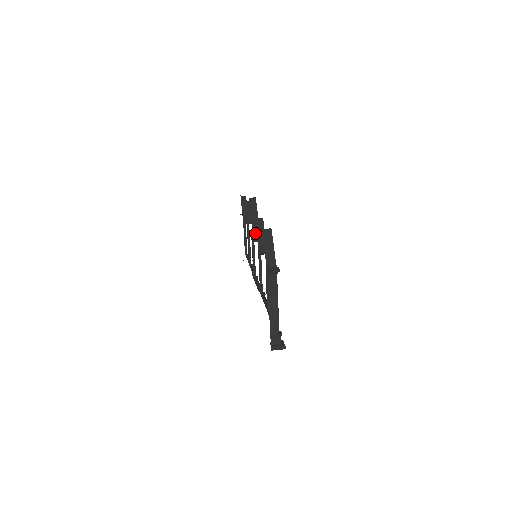
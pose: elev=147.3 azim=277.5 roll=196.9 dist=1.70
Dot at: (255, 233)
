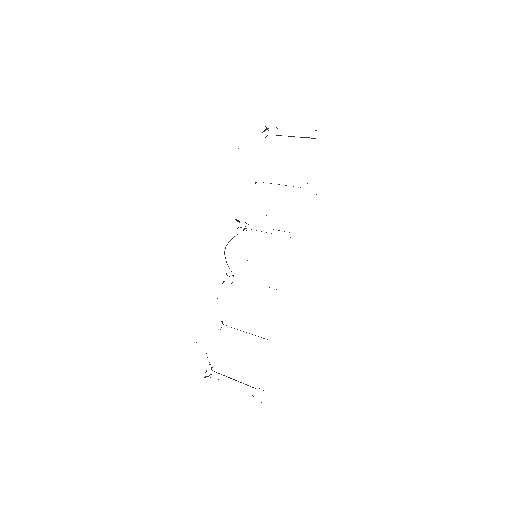
Dot at: occluded
